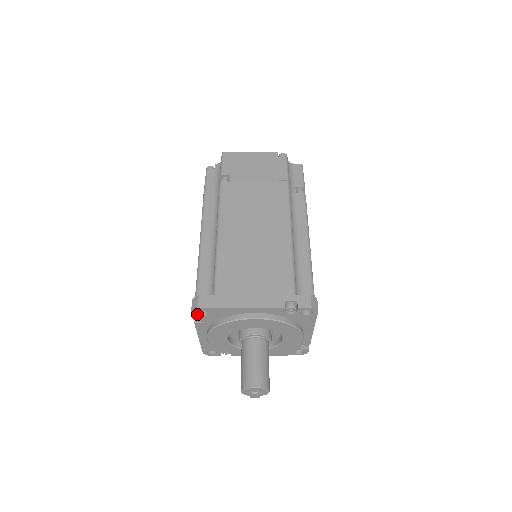
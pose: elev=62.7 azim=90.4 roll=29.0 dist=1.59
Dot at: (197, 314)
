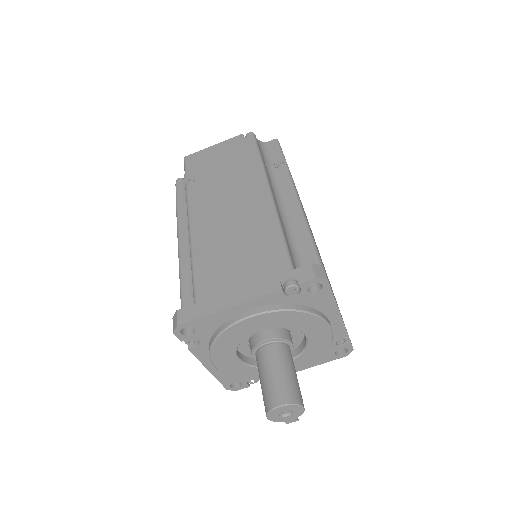
Dot at: (182, 334)
